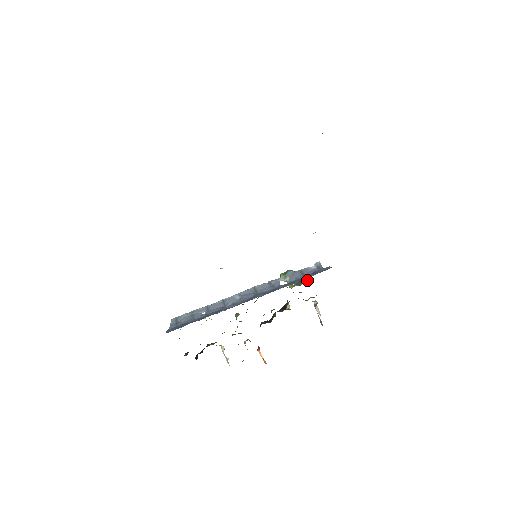
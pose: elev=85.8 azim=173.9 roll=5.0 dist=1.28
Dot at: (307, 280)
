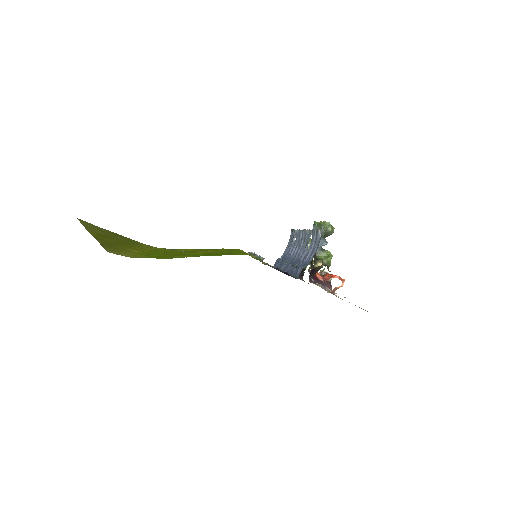
Dot at: (321, 245)
